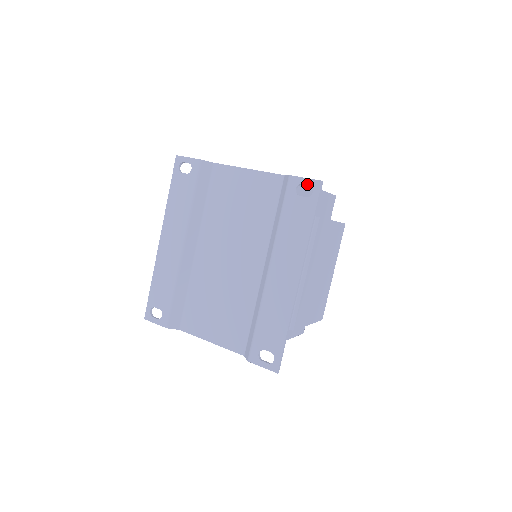
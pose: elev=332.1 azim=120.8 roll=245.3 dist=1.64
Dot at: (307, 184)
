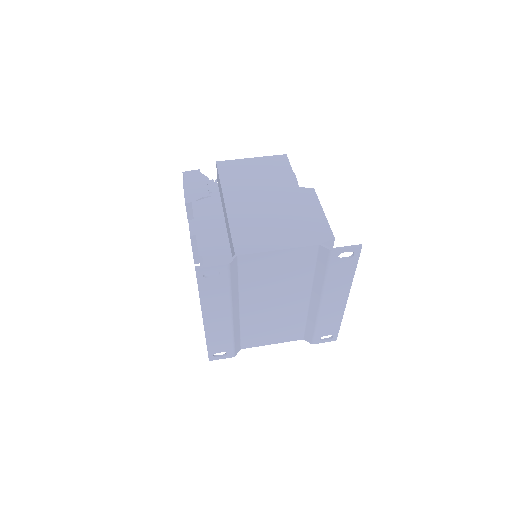
Dot at: occluded
